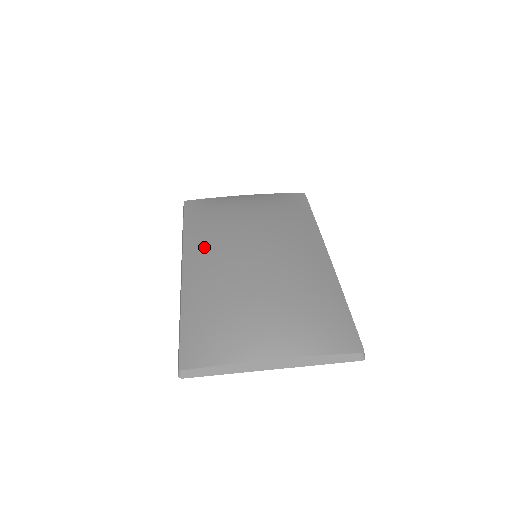
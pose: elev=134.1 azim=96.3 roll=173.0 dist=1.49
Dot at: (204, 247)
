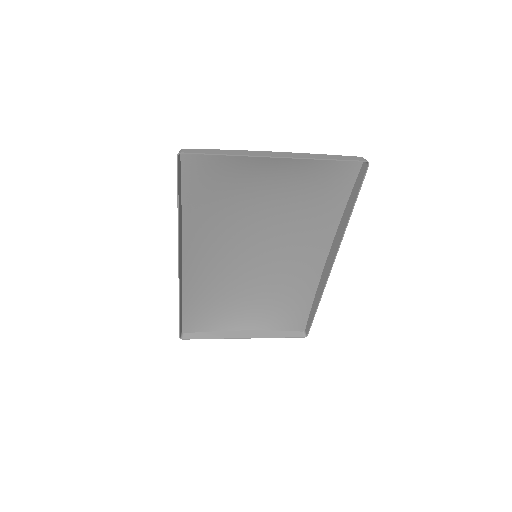
Dot at: (204, 263)
